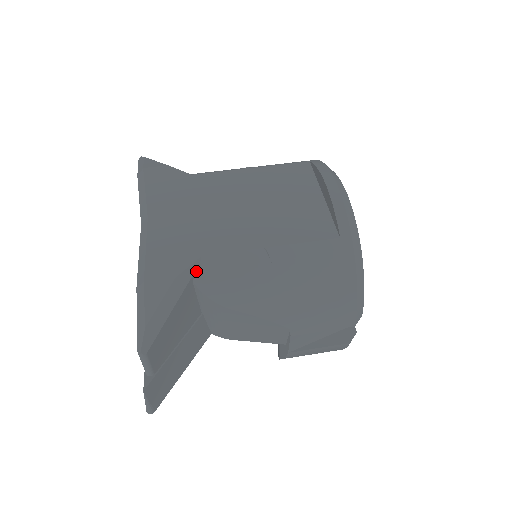
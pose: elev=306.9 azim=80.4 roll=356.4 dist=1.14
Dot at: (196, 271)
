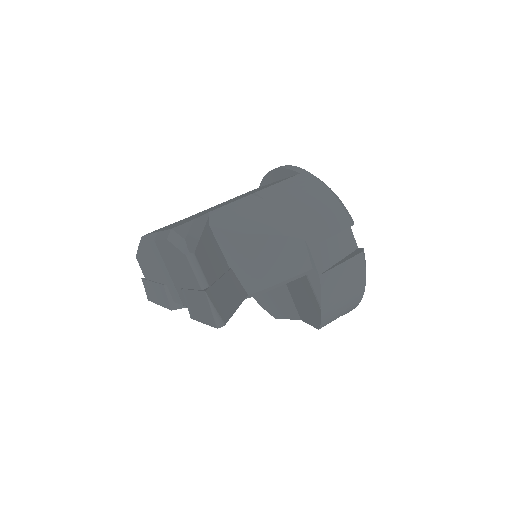
Dot at: (209, 220)
